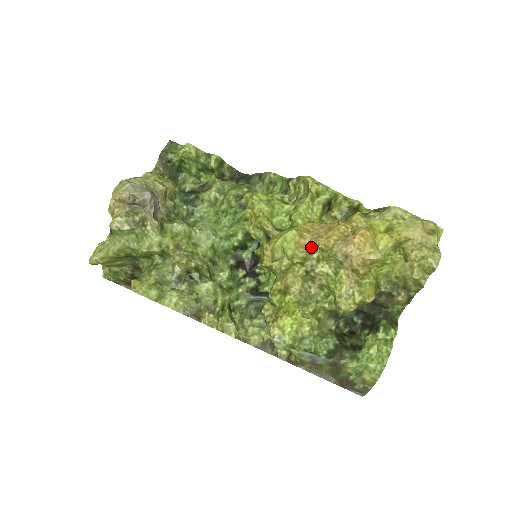
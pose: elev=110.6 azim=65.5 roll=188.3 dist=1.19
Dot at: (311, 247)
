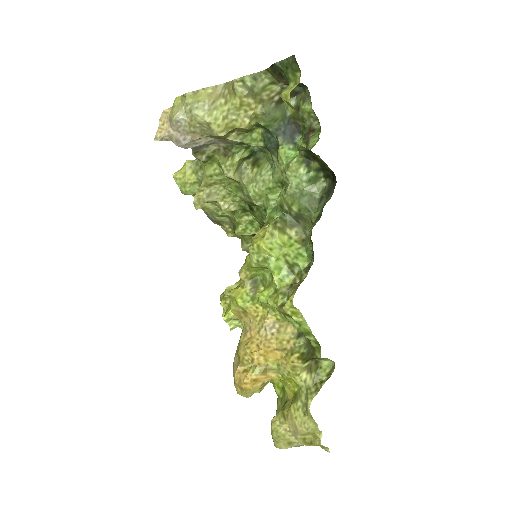
Dot at: (243, 324)
